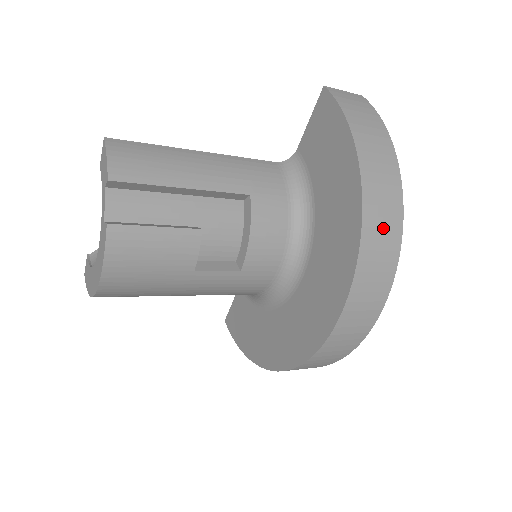
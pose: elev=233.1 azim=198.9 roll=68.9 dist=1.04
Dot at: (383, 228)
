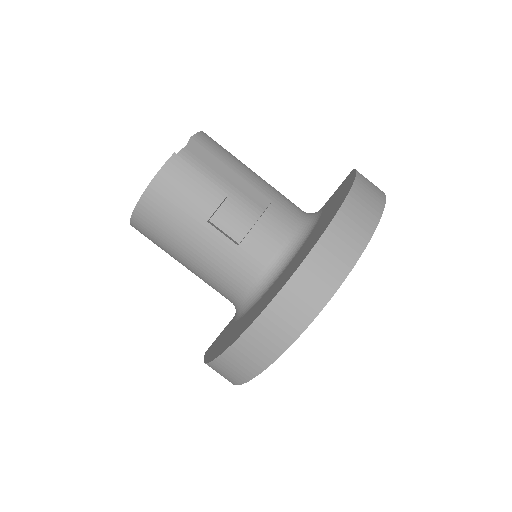
Dot at: (352, 229)
